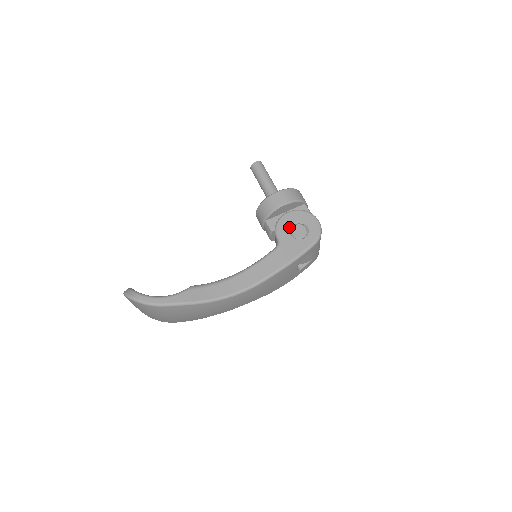
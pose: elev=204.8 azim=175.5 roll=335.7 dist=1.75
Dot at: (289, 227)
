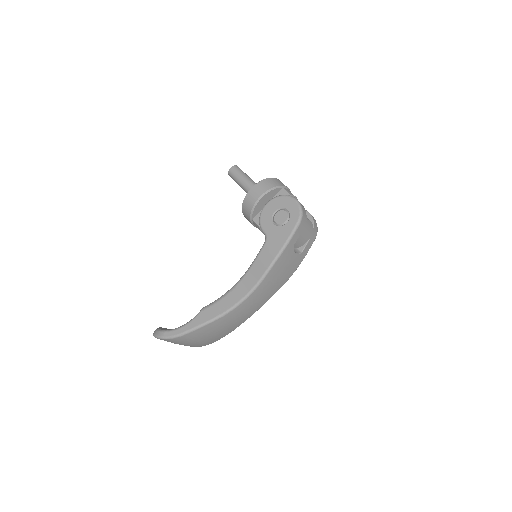
Dot at: (271, 217)
